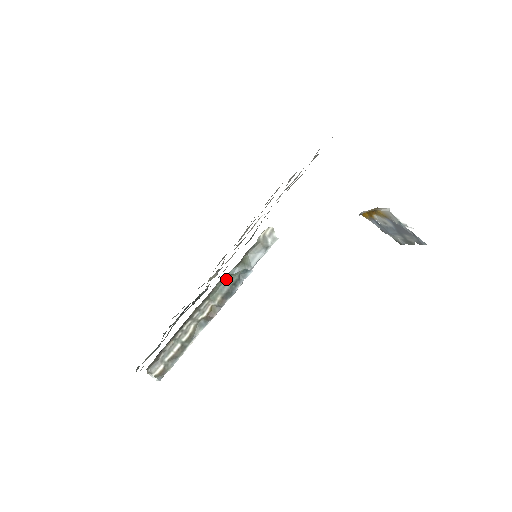
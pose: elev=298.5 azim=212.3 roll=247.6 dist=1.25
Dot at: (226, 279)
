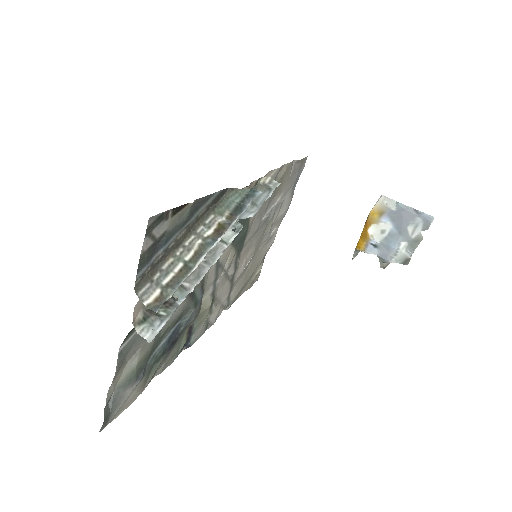
Dot at: (232, 195)
